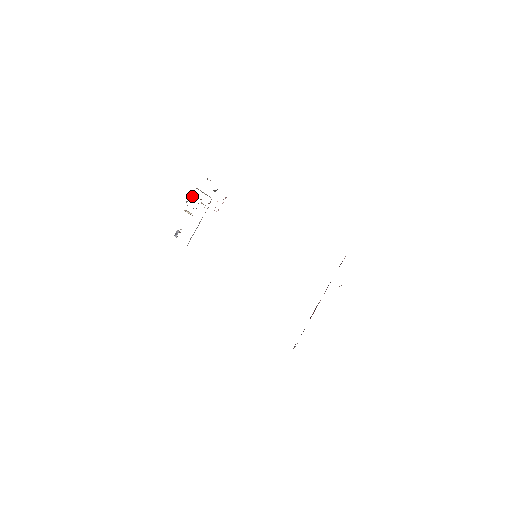
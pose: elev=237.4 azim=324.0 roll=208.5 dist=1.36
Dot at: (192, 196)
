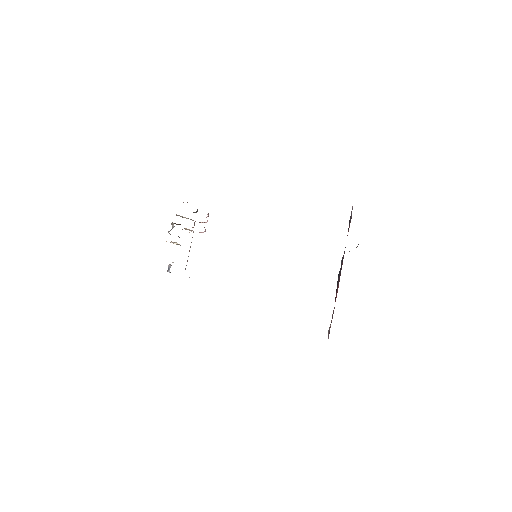
Dot at: (173, 224)
